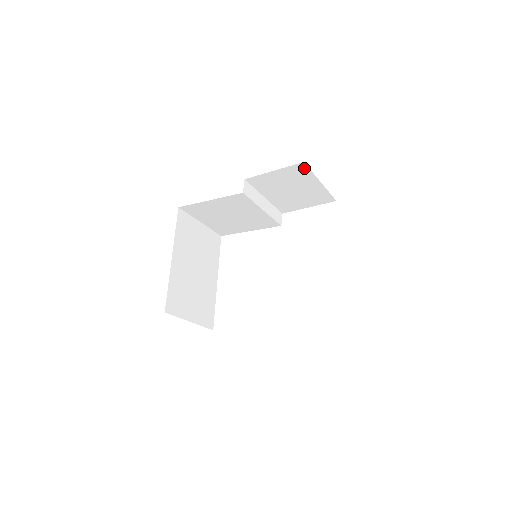
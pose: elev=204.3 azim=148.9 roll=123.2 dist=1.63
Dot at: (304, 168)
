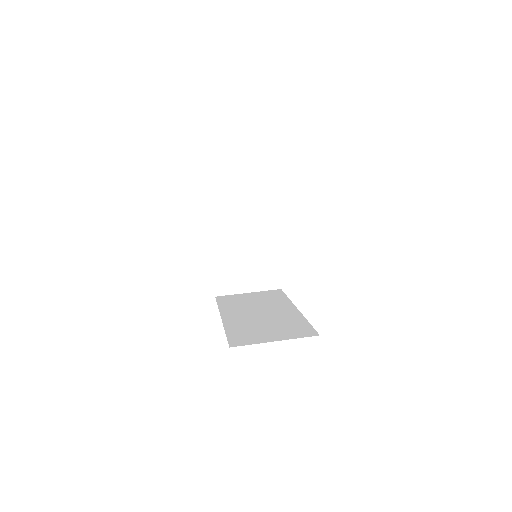
Dot at: occluded
